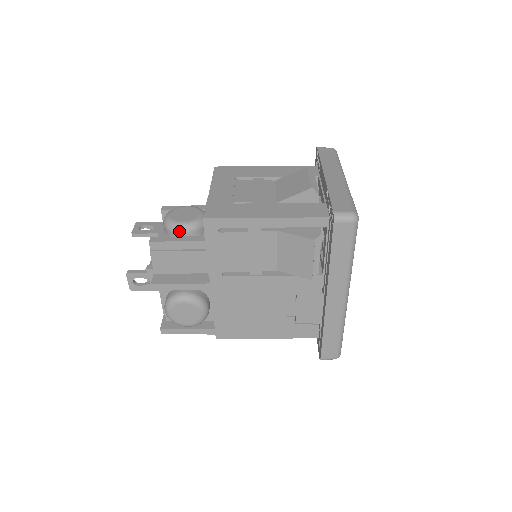
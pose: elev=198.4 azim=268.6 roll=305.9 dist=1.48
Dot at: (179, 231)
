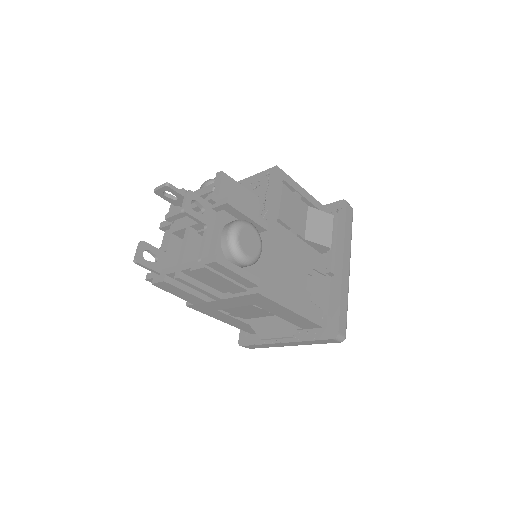
Dot at: occluded
